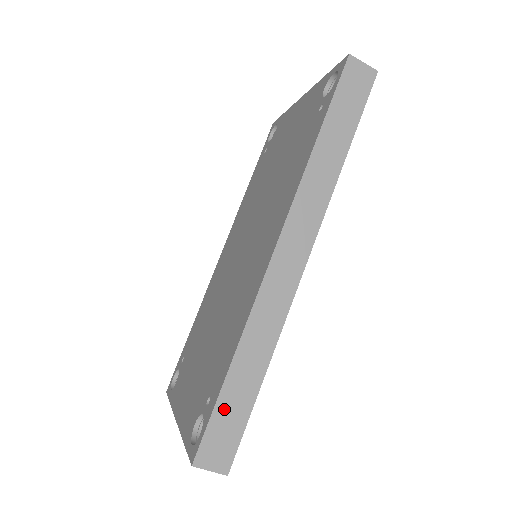
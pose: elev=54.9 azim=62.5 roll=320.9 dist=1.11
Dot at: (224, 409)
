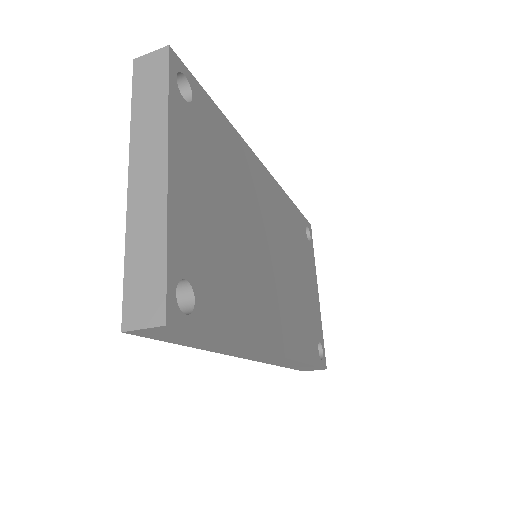
Dot at: (299, 368)
